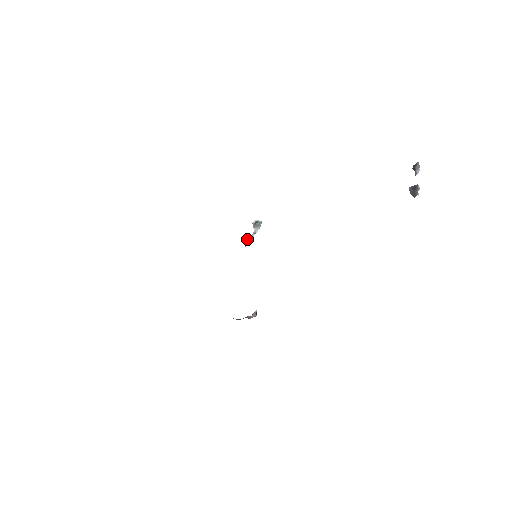
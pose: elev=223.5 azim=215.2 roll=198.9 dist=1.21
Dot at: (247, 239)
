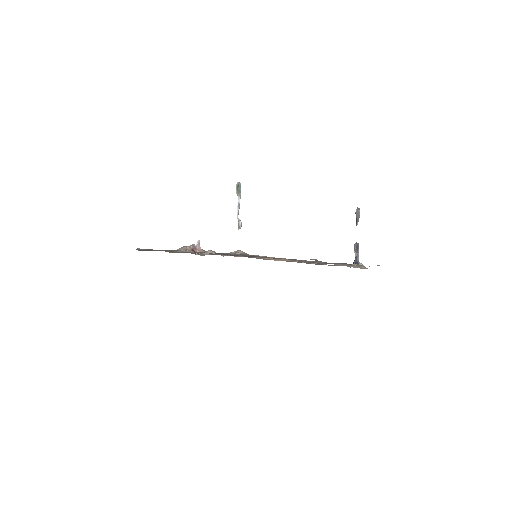
Dot at: (241, 222)
